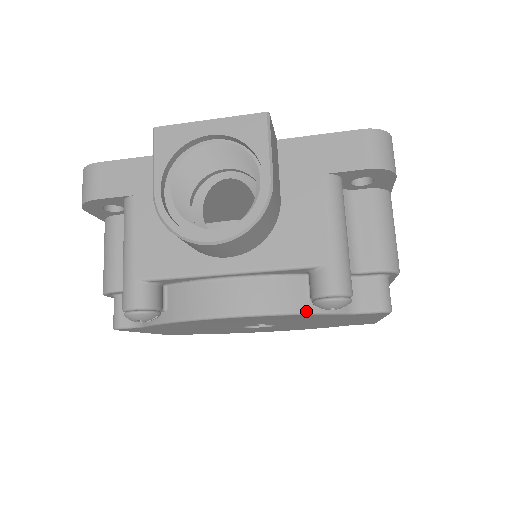
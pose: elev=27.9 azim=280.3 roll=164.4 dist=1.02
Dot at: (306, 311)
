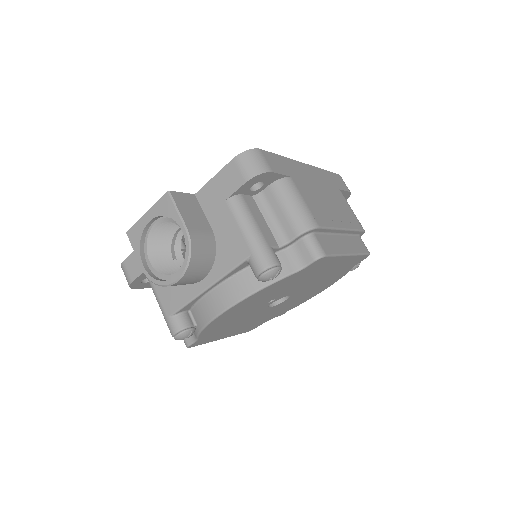
Dot at: (262, 287)
